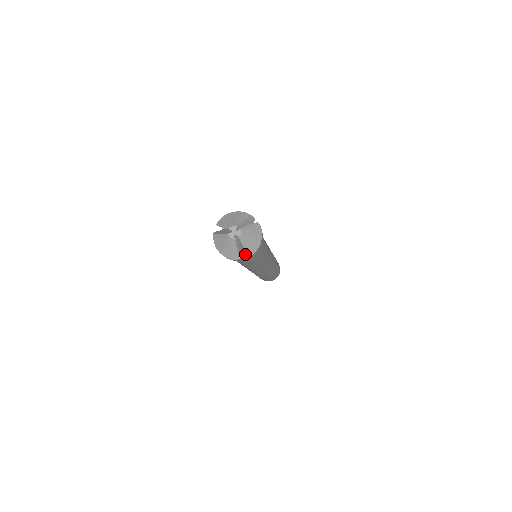
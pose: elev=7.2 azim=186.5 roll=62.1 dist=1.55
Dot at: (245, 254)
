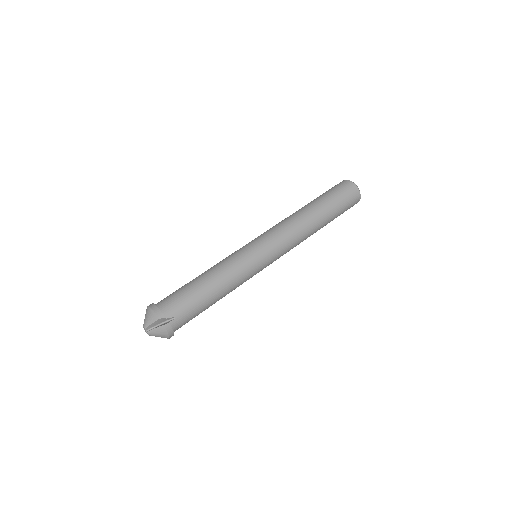
Dot at: occluded
